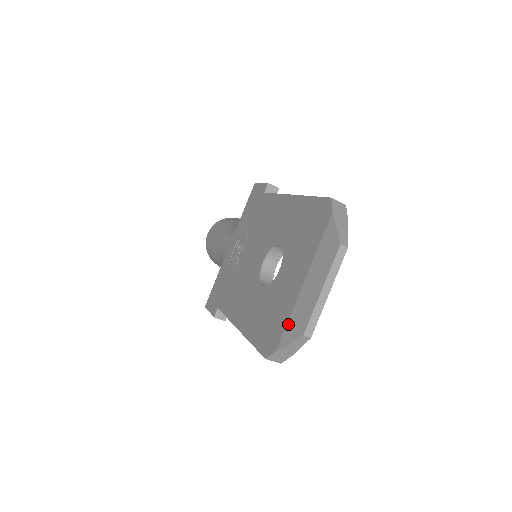
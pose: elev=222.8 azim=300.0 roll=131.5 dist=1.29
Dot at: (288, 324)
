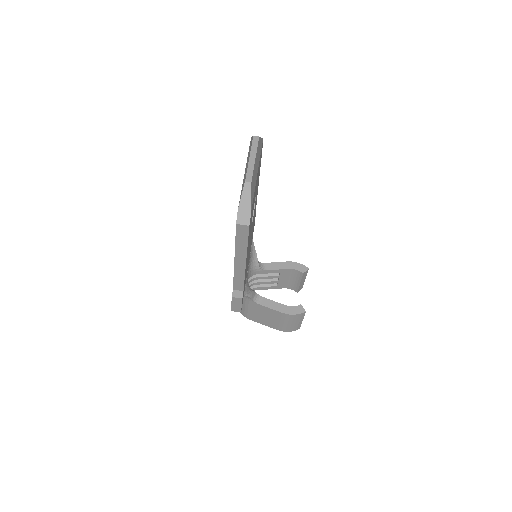
Dot at: occluded
